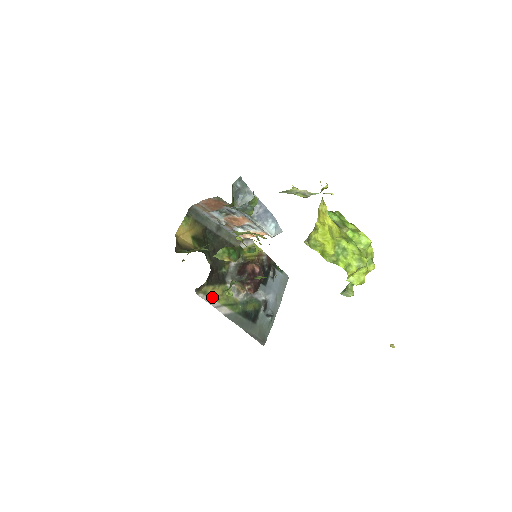
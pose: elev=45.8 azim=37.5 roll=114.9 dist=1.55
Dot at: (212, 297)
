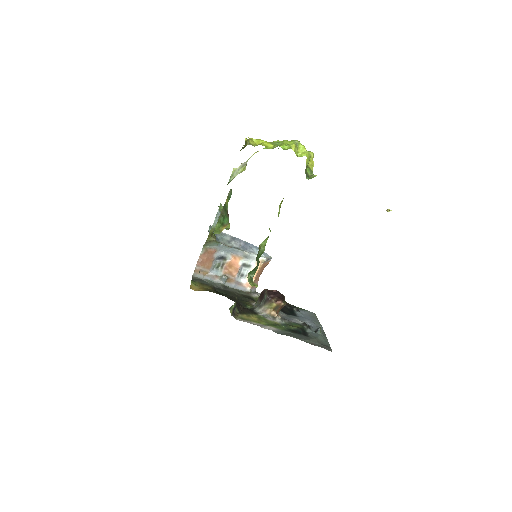
Dot at: (251, 321)
